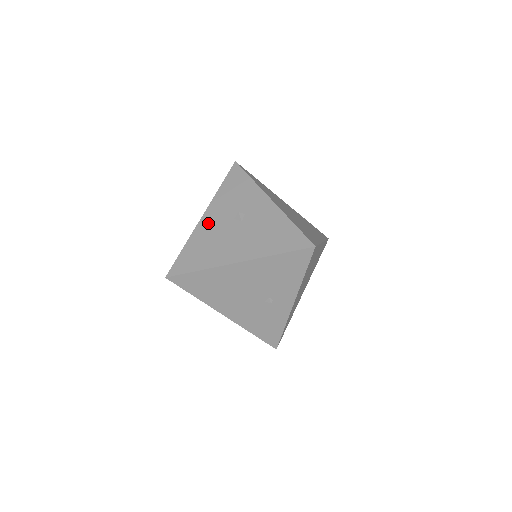
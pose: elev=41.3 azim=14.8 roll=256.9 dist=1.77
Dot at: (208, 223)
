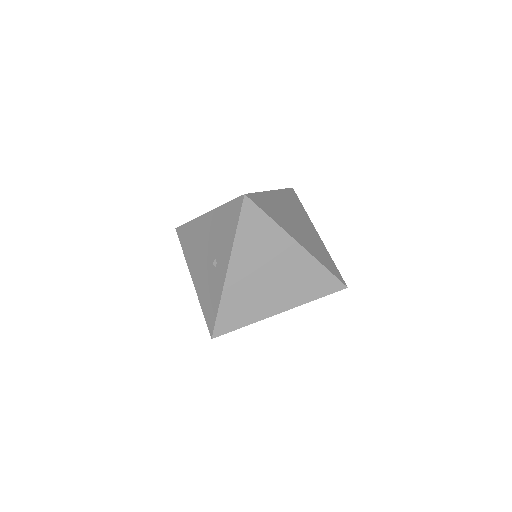
Dot at: occluded
